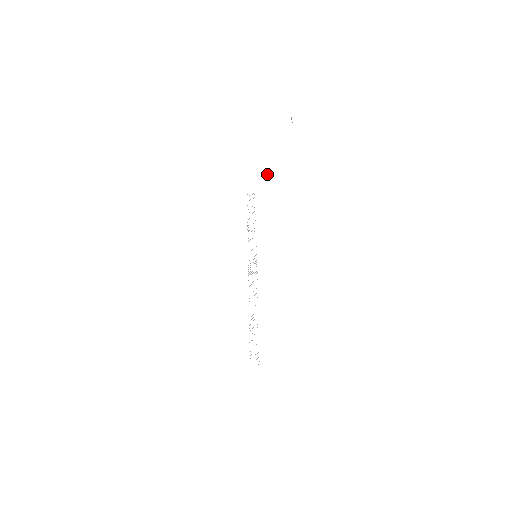
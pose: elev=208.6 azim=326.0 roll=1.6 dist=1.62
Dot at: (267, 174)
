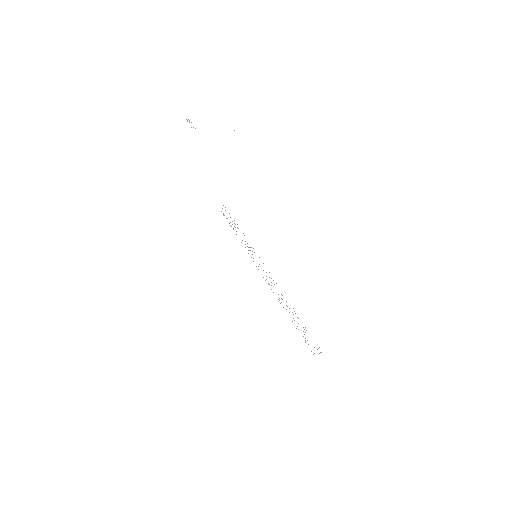
Dot at: occluded
